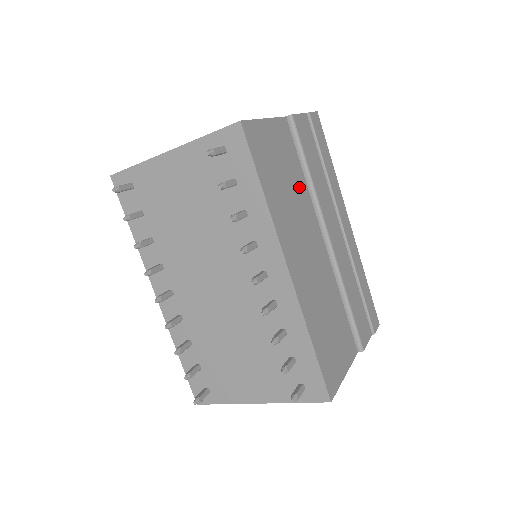
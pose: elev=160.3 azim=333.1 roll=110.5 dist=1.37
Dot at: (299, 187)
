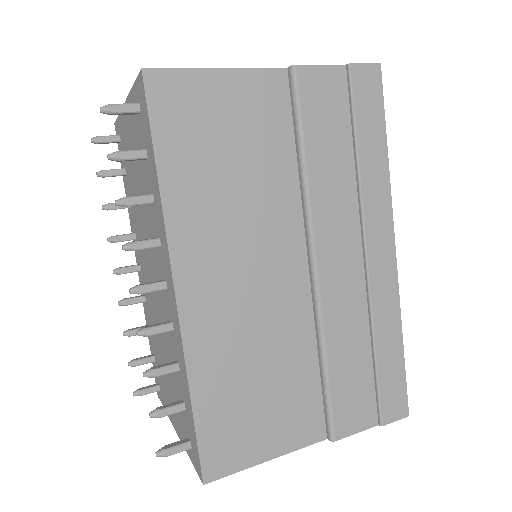
Dot at: (272, 178)
